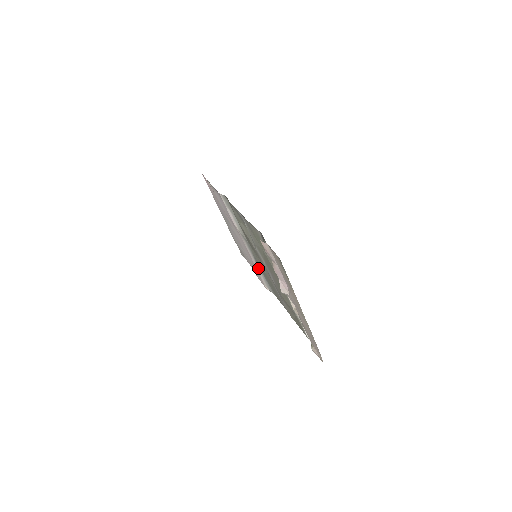
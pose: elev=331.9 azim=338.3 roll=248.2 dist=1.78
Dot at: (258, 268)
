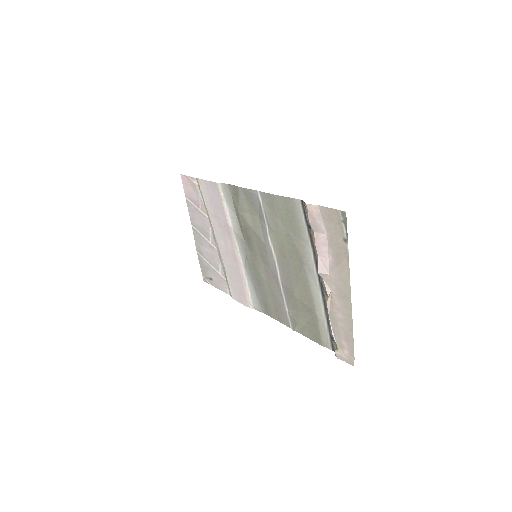
Dot at: (247, 278)
